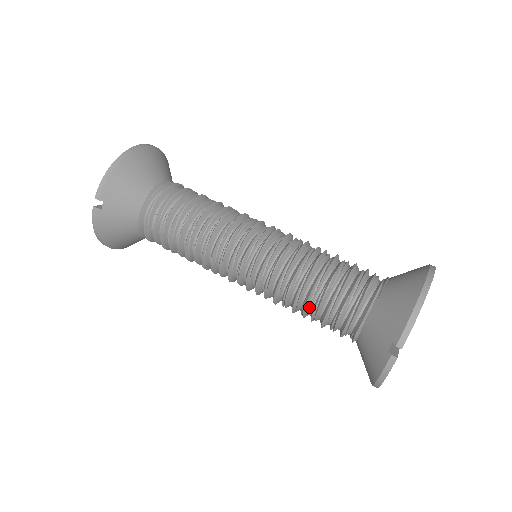
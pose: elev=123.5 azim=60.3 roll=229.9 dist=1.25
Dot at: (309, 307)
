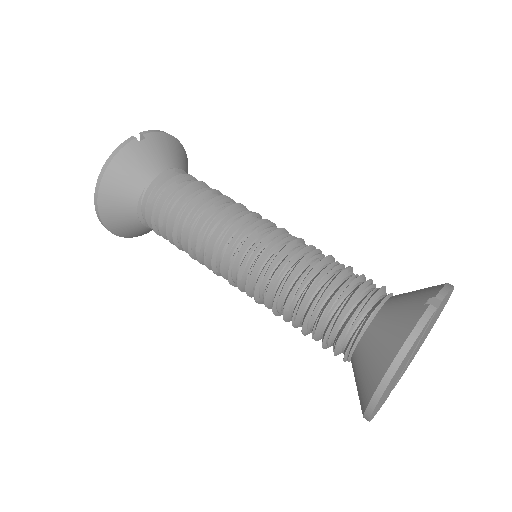
Dot at: (318, 283)
